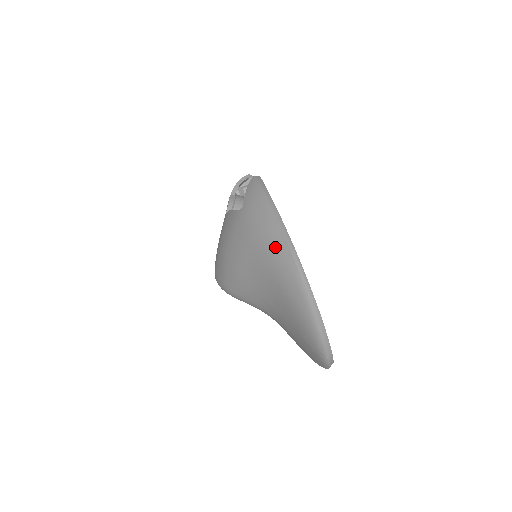
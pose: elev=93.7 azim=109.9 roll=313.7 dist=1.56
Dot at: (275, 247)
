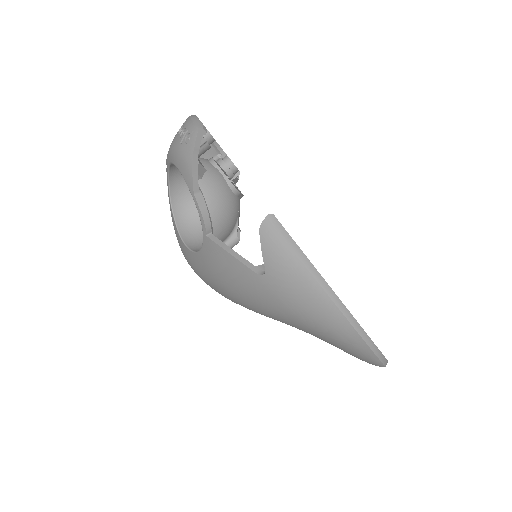
Dot at: (341, 336)
